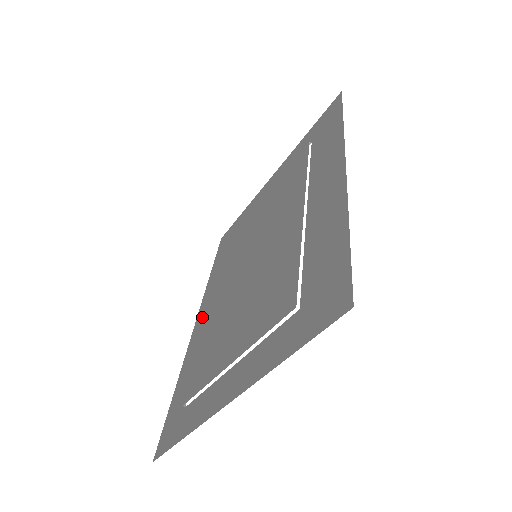
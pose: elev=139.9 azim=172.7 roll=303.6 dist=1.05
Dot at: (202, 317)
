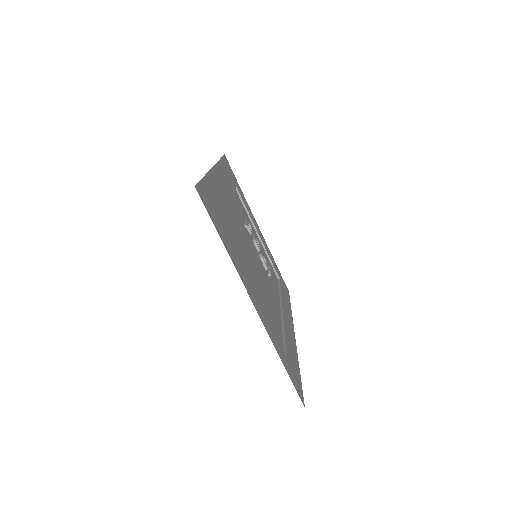
Dot at: (289, 325)
